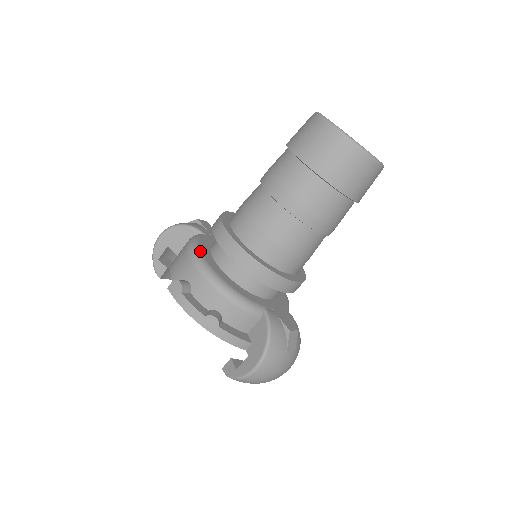
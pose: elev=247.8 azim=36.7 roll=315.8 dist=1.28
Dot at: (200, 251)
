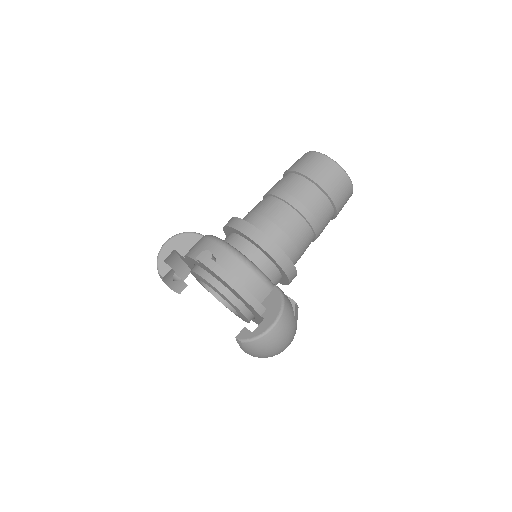
Dot at: (219, 238)
